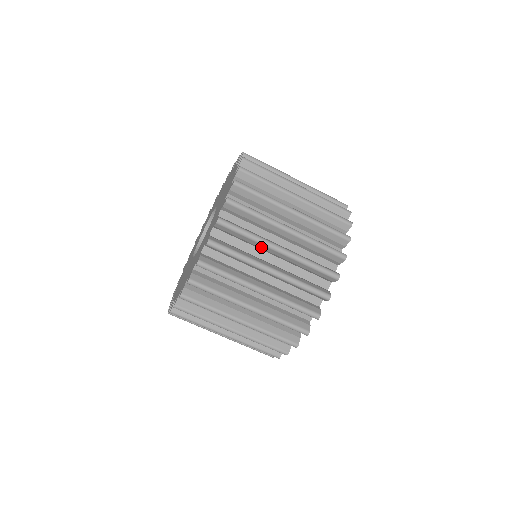
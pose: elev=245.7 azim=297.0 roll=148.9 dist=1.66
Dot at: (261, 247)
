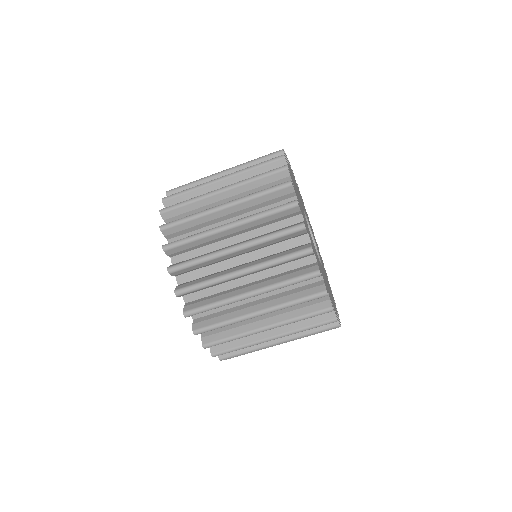
Dot at: occluded
